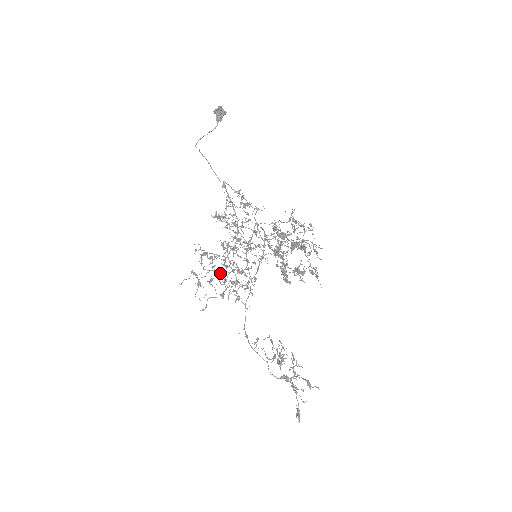
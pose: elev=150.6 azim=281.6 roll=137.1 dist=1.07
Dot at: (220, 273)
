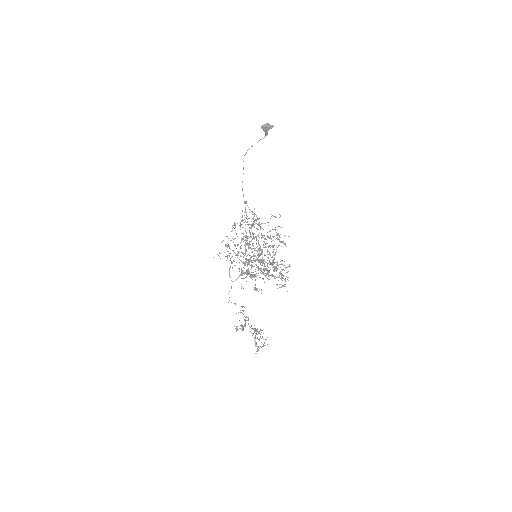
Dot at: occluded
